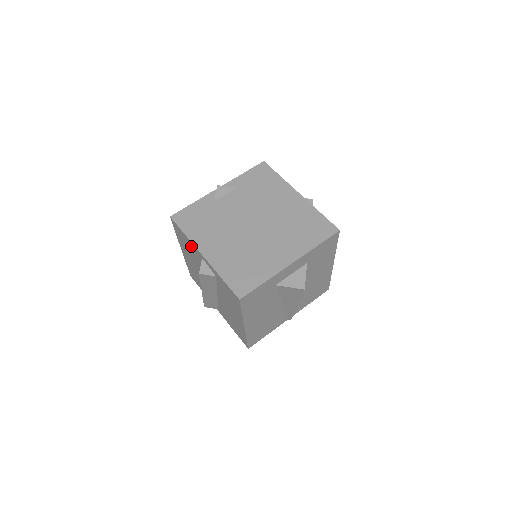
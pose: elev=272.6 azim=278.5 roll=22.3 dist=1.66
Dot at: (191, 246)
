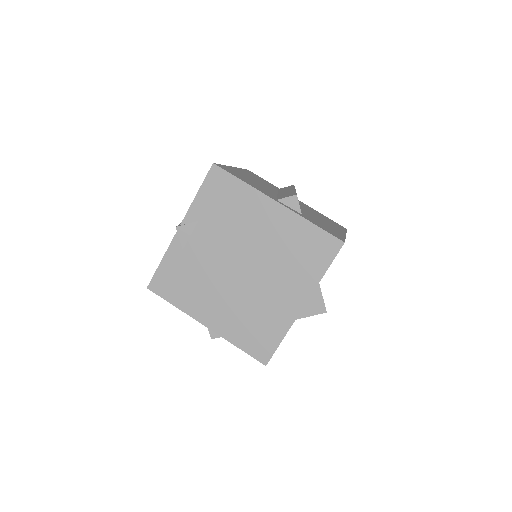
Dot at: occluded
